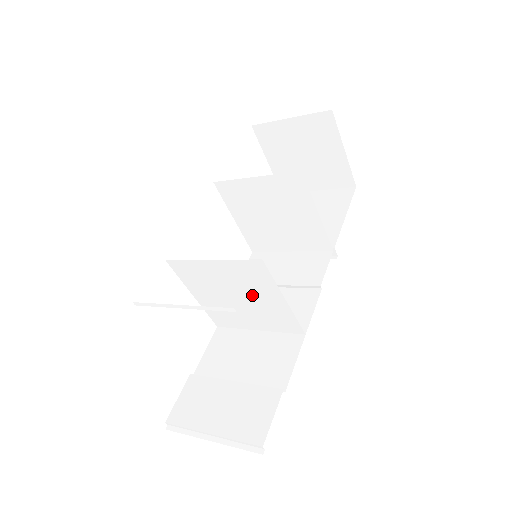
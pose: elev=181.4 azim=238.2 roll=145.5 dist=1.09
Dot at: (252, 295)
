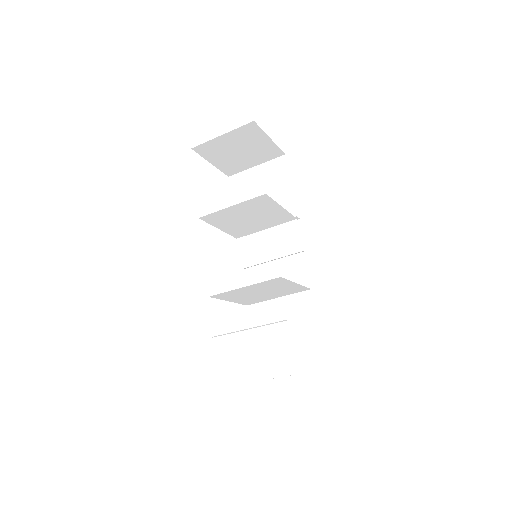
Dot at: (273, 289)
